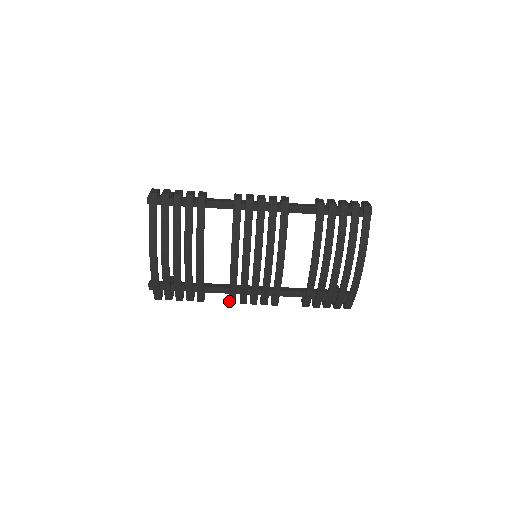
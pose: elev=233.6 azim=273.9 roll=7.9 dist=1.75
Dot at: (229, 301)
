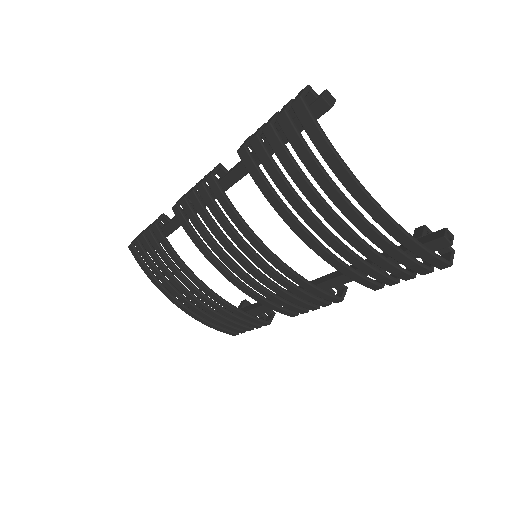
Dot at: occluded
